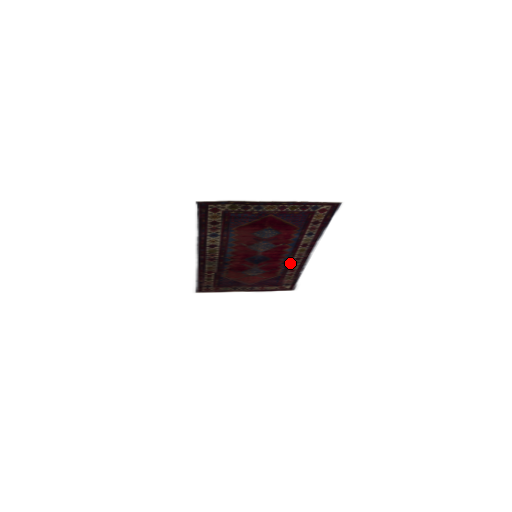
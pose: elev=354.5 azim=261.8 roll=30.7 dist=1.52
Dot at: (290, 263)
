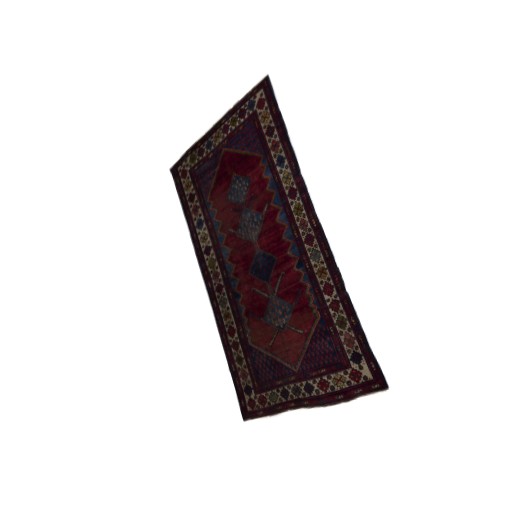
Dot at: (309, 261)
